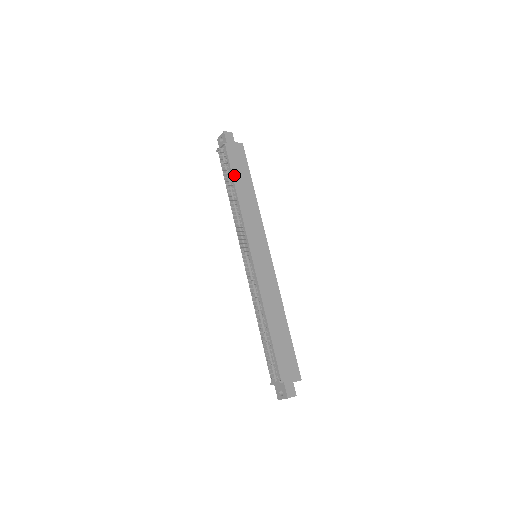
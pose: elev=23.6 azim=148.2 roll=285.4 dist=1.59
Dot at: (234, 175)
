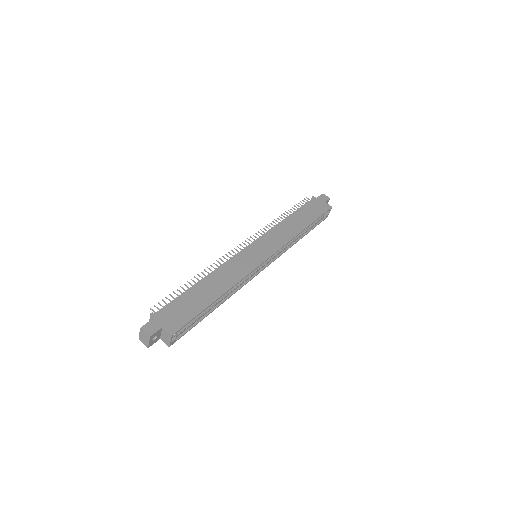
Dot at: (299, 211)
